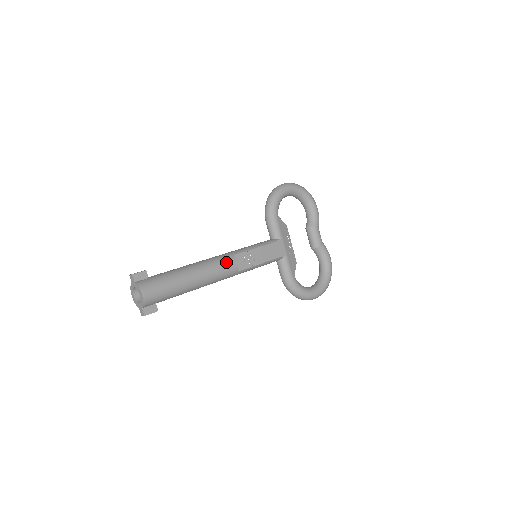
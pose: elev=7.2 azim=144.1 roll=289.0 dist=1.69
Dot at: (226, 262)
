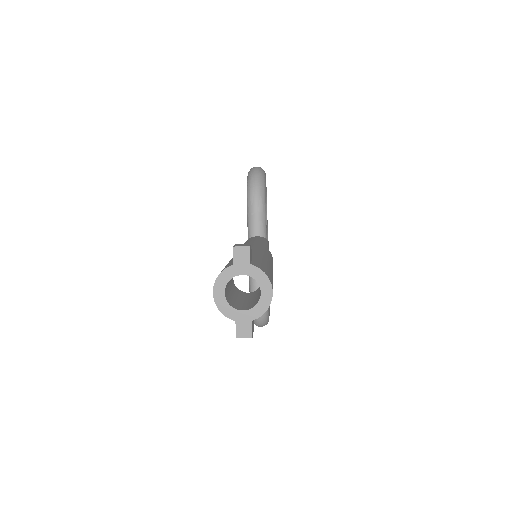
Dot at: (271, 256)
